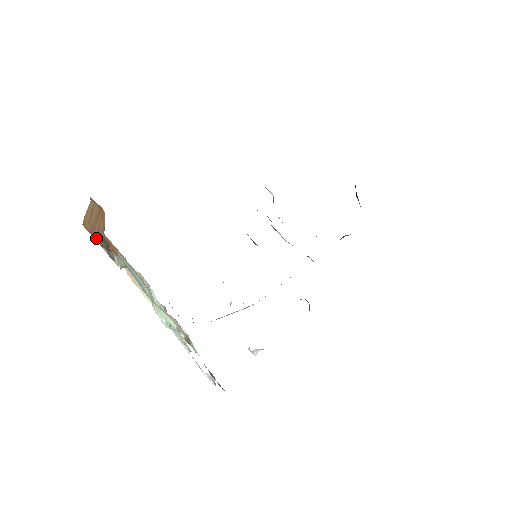
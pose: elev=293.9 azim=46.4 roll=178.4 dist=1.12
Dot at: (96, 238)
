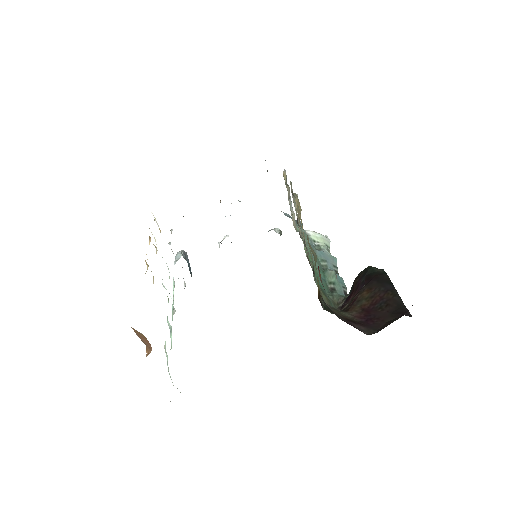
Dot at: (138, 336)
